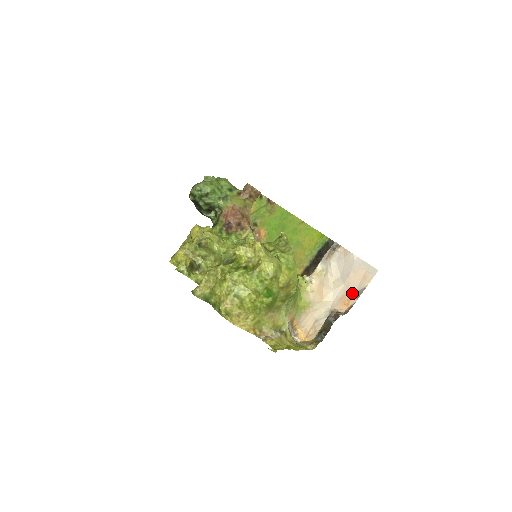
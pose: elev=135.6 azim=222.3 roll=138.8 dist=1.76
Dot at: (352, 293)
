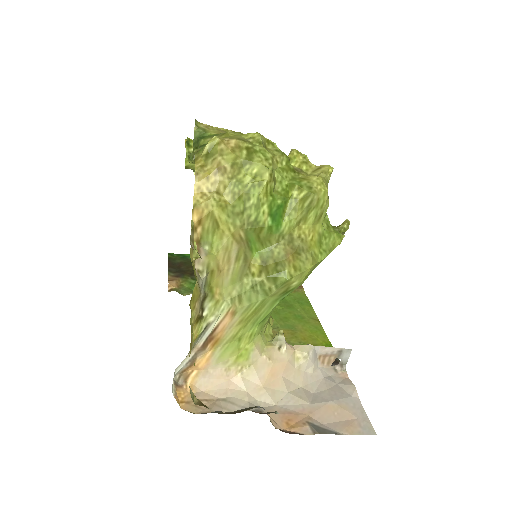
Dot at: (312, 421)
